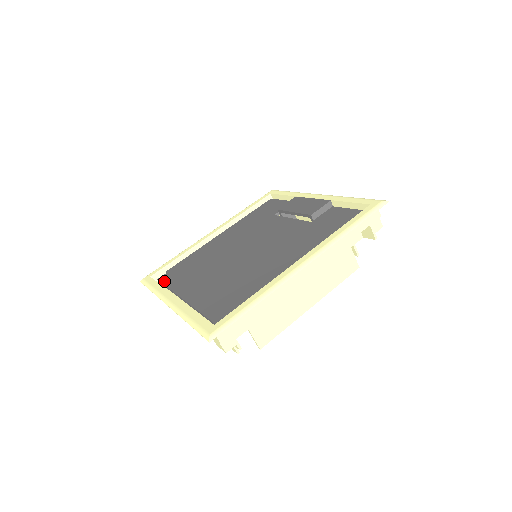
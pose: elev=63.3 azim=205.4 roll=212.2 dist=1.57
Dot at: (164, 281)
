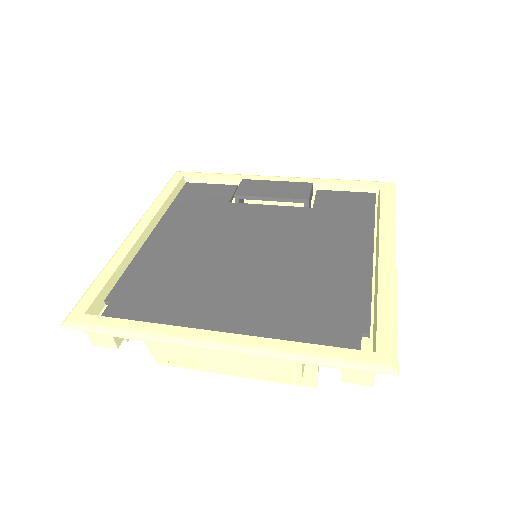
Dot at: (128, 315)
